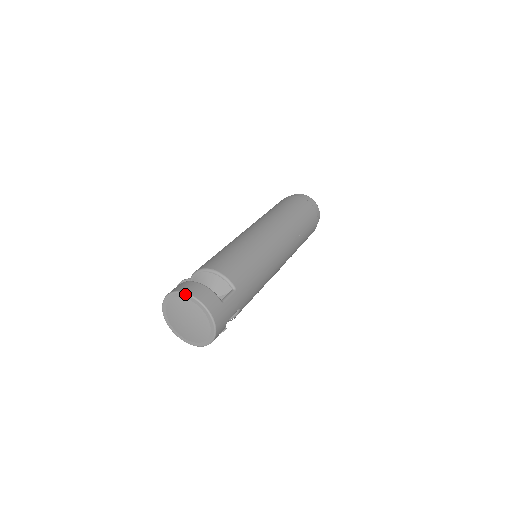
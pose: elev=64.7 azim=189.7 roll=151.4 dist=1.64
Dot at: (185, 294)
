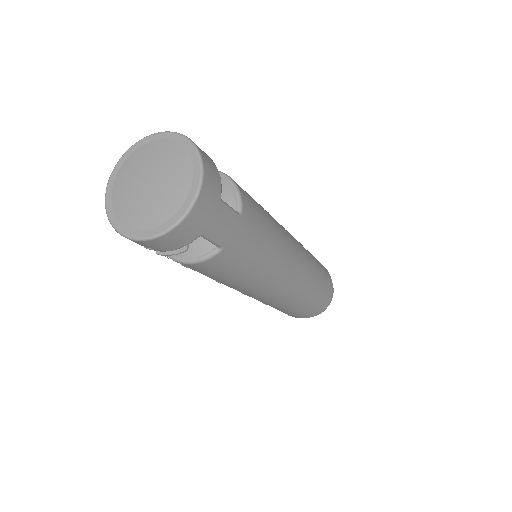
Dot at: (186, 137)
